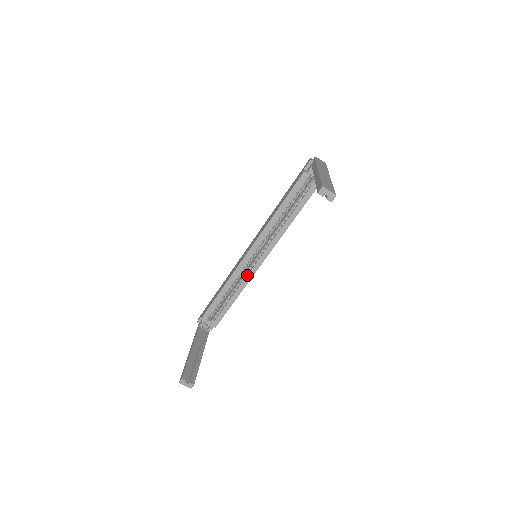
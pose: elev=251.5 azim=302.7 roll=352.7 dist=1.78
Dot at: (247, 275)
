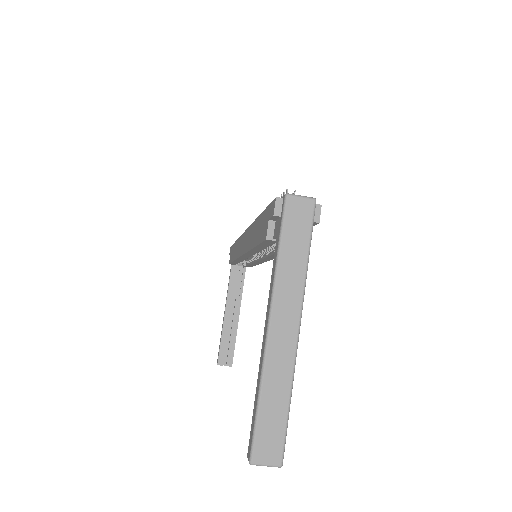
Dot at: (256, 261)
